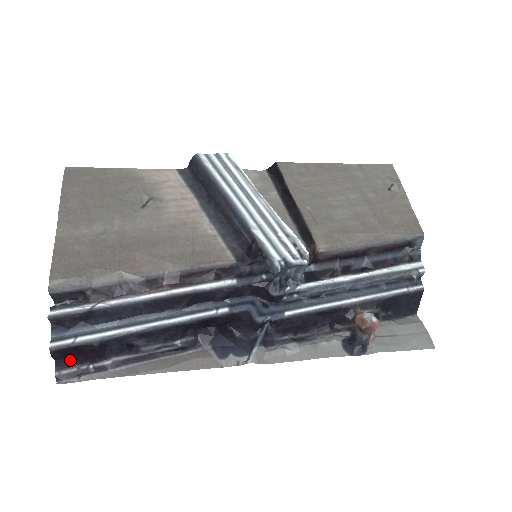
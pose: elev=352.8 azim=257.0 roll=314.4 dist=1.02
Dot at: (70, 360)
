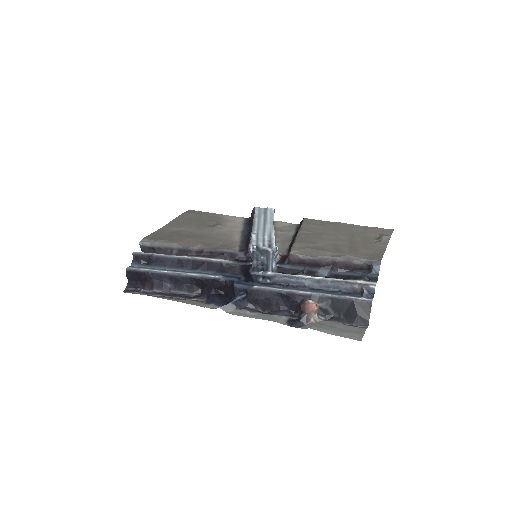
Dot at: (134, 283)
